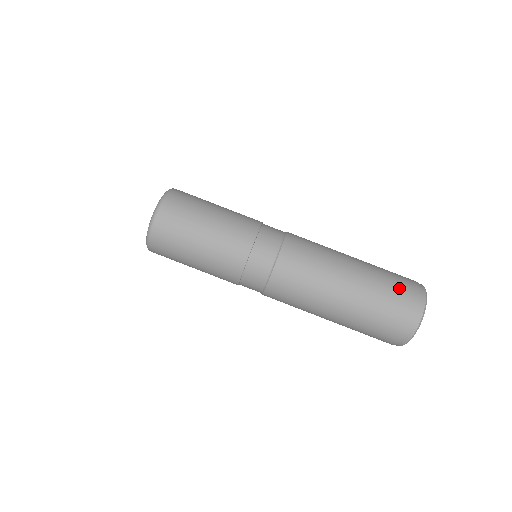
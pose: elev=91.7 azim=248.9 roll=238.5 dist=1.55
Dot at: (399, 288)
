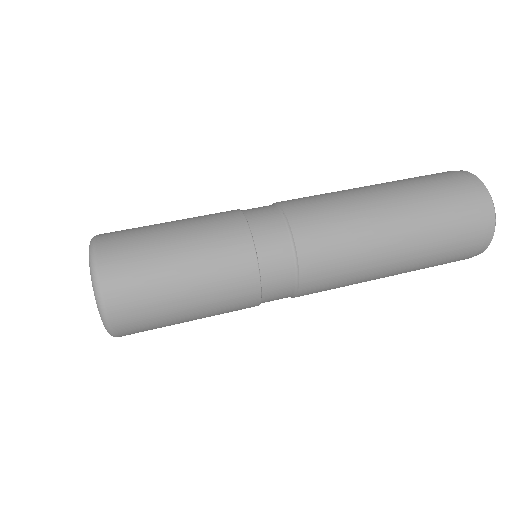
Dot at: (428, 175)
